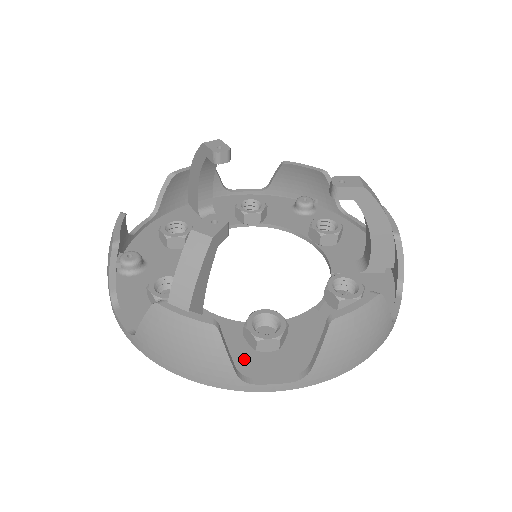
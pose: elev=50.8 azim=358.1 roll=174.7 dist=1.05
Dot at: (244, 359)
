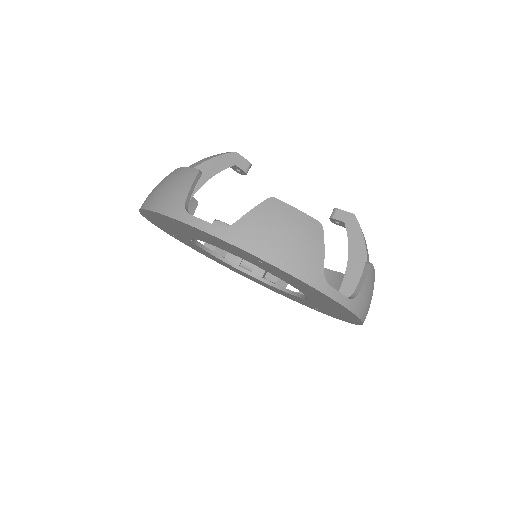
Dot at: occluded
